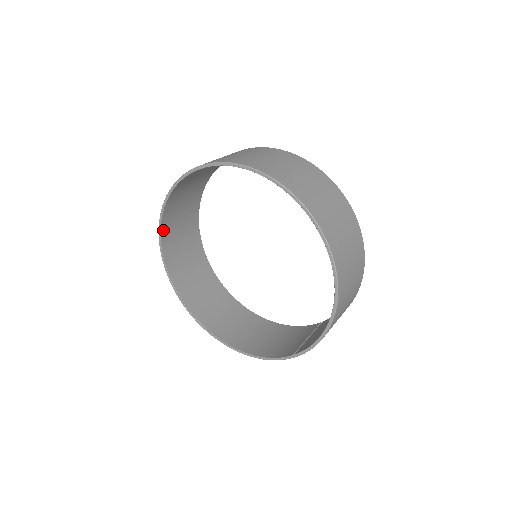
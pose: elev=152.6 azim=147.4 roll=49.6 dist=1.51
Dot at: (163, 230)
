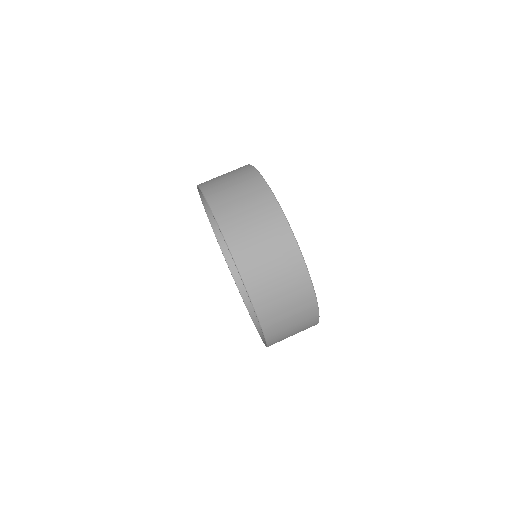
Dot at: occluded
